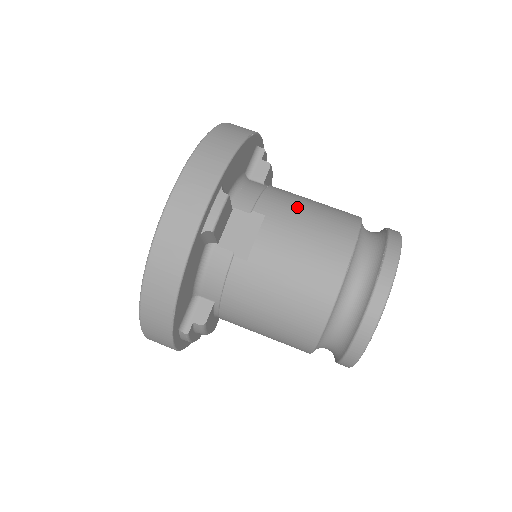
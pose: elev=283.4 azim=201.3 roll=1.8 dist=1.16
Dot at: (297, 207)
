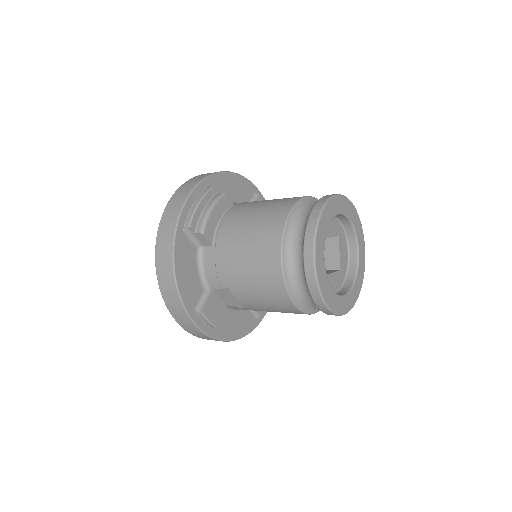
Dot at: (239, 271)
